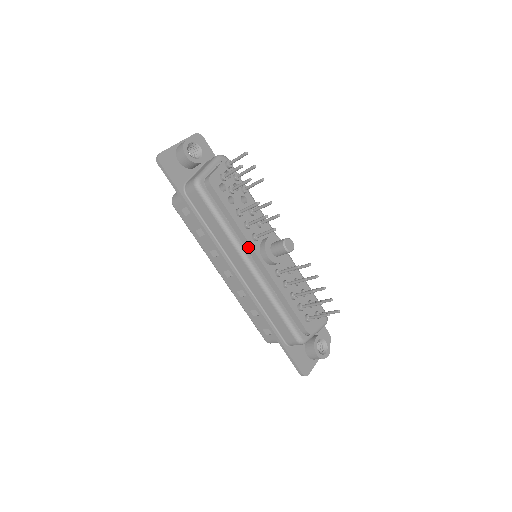
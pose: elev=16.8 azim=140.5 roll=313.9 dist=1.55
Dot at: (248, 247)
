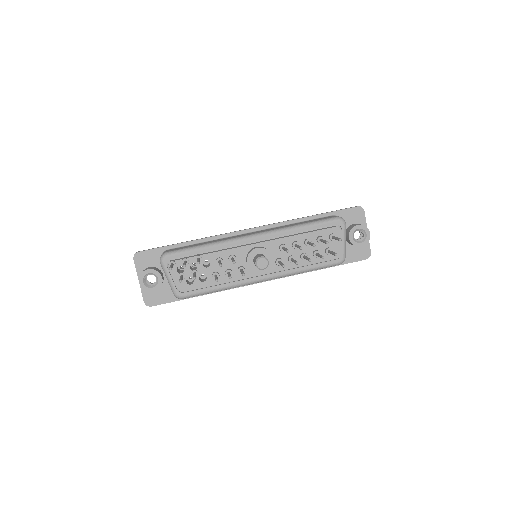
Dot at: (246, 278)
